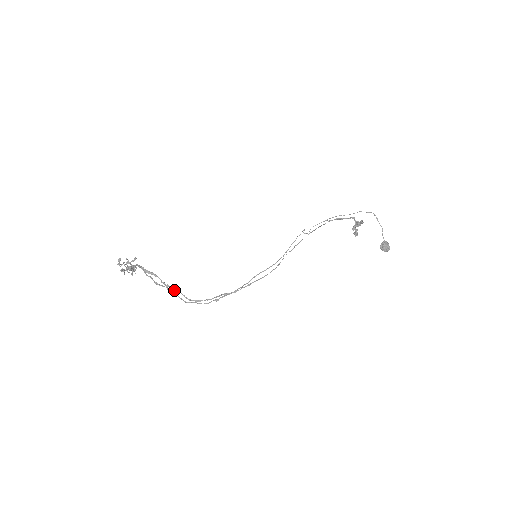
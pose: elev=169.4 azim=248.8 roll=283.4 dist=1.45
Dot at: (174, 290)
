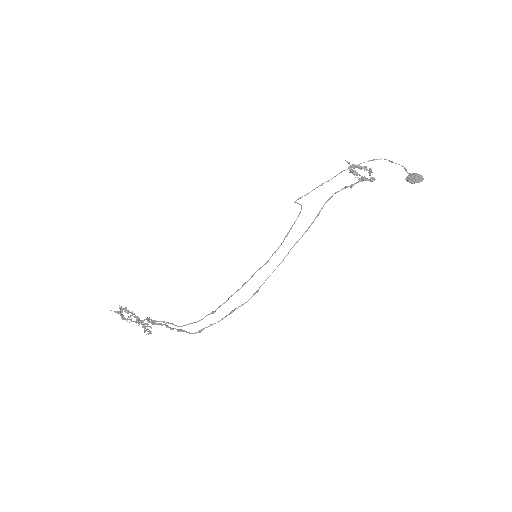
Dot at: (178, 330)
